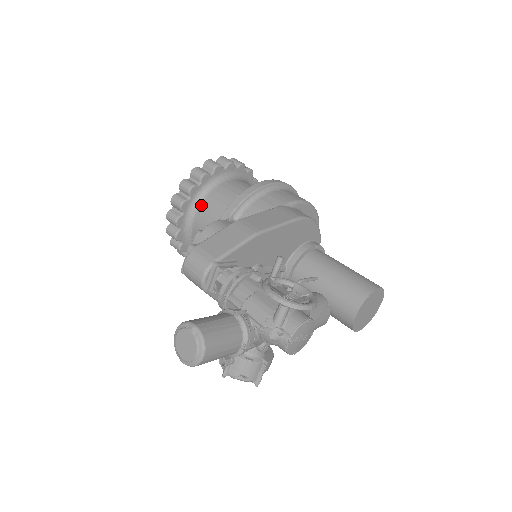
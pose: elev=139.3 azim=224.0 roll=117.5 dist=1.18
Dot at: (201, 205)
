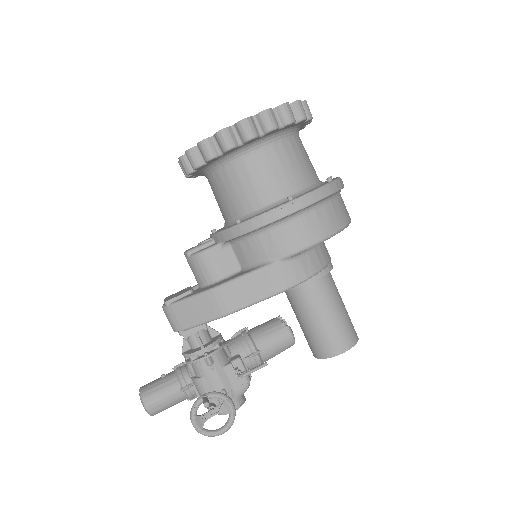
Dot at: (211, 176)
